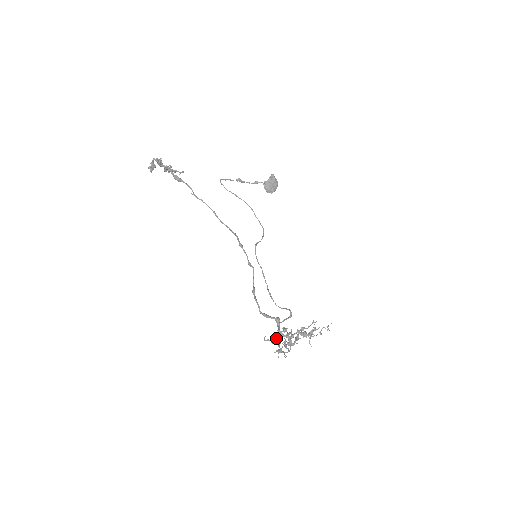
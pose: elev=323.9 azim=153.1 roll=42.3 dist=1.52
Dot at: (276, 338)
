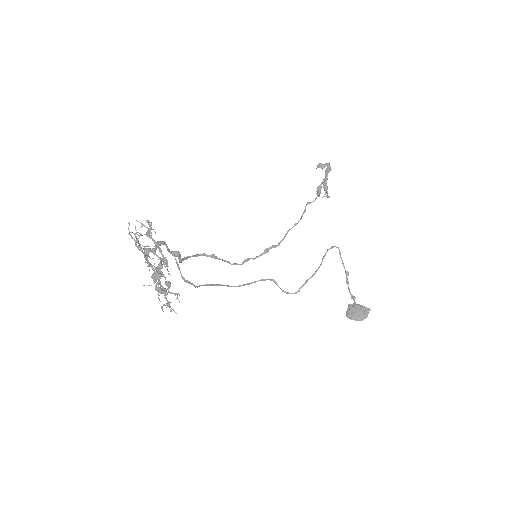
Dot at: occluded
